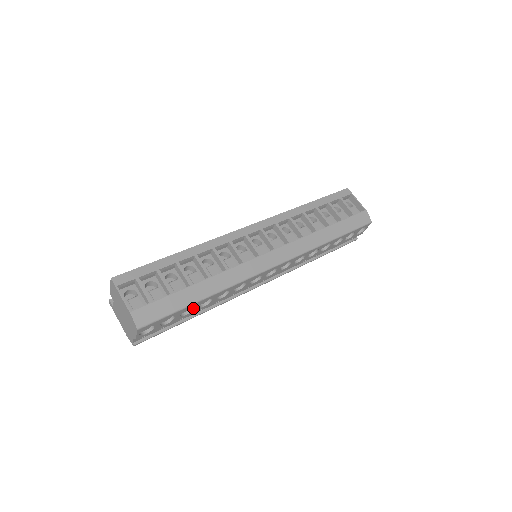
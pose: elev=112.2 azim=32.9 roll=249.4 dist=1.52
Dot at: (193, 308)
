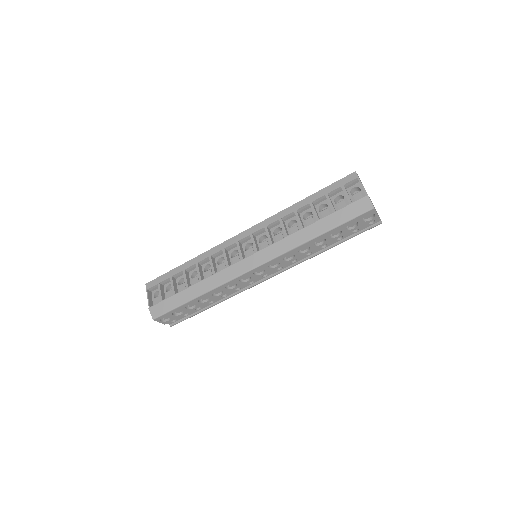
Dot at: (195, 303)
